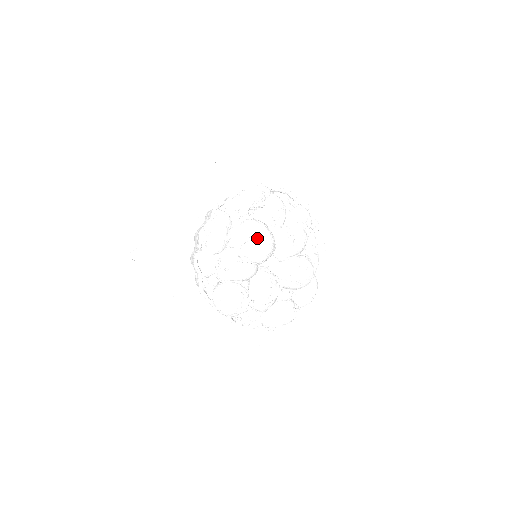
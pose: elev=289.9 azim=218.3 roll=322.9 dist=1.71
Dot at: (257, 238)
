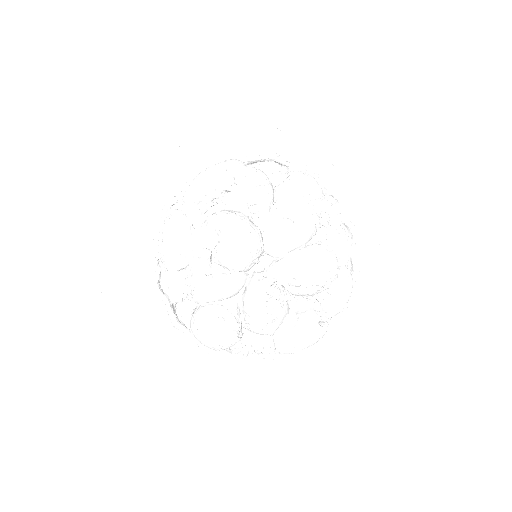
Dot at: (226, 238)
